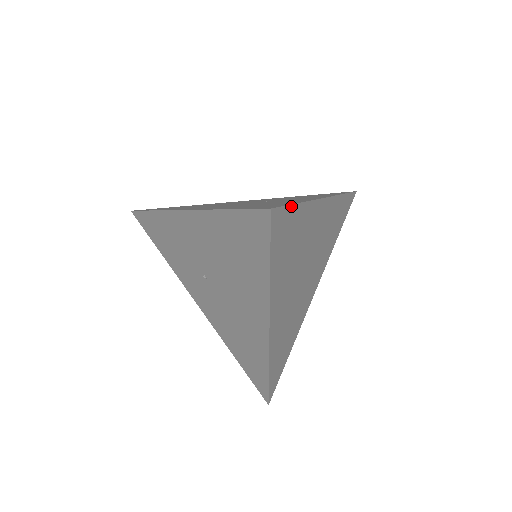
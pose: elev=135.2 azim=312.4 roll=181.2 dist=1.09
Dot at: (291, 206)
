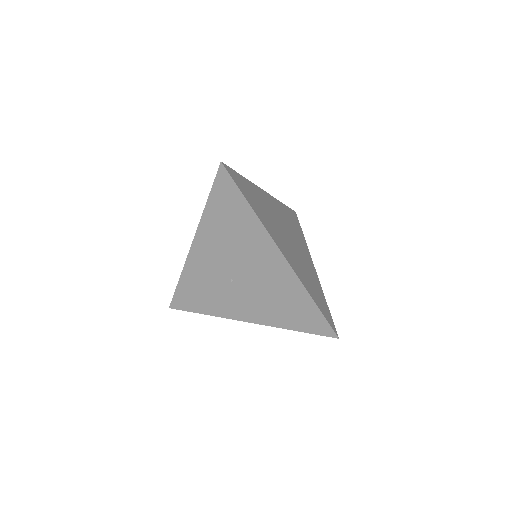
Dot at: (237, 173)
